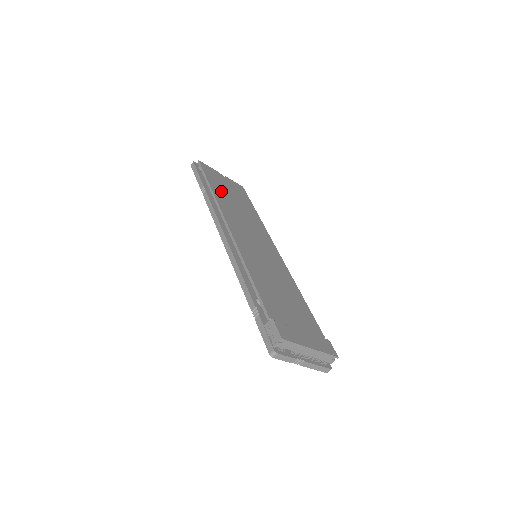
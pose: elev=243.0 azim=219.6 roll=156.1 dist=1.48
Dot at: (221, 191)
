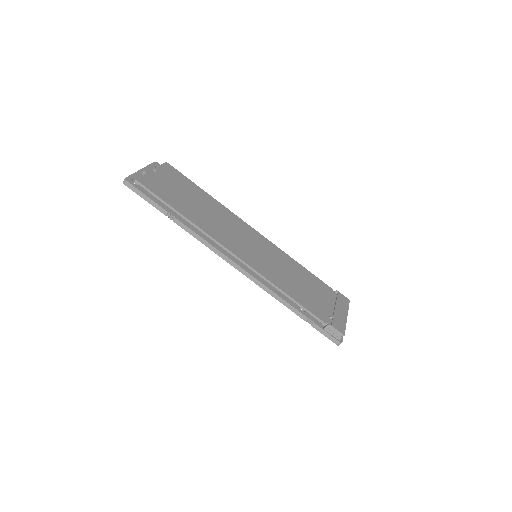
Dot at: (184, 206)
